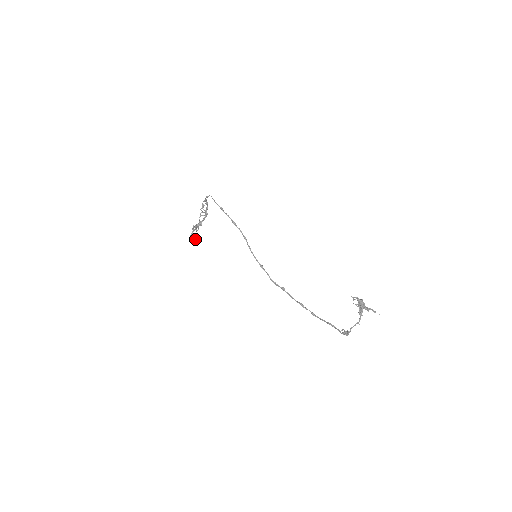
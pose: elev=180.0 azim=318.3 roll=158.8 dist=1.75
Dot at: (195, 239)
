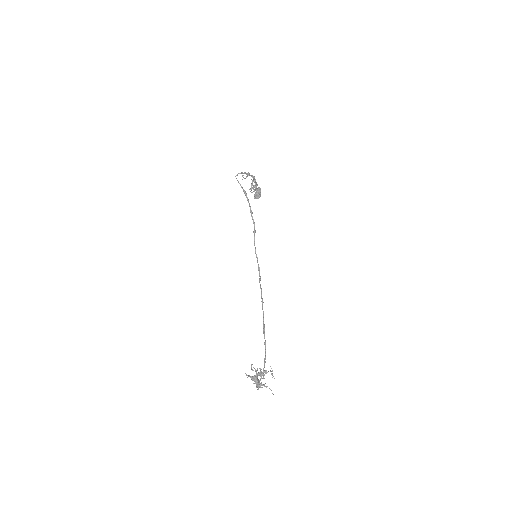
Dot at: (255, 197)
